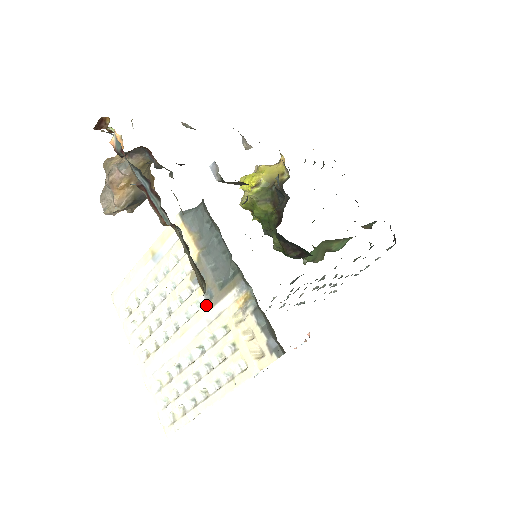
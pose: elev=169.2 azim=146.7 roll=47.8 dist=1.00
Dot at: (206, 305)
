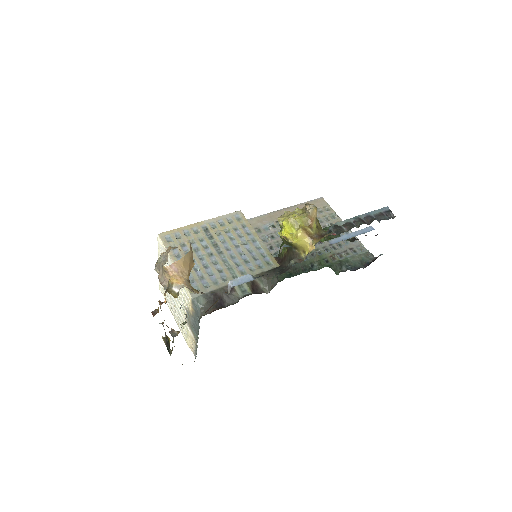
Dot at: occluded
